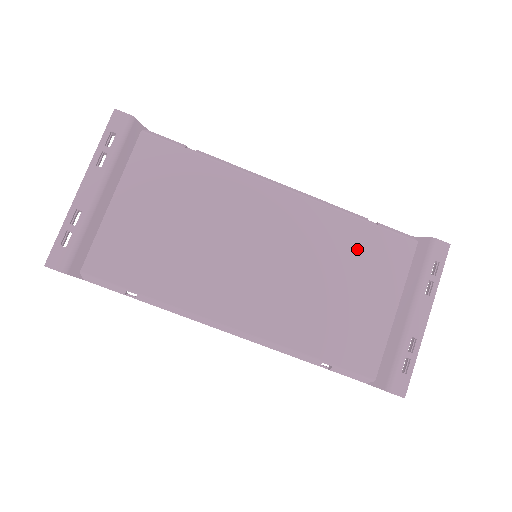
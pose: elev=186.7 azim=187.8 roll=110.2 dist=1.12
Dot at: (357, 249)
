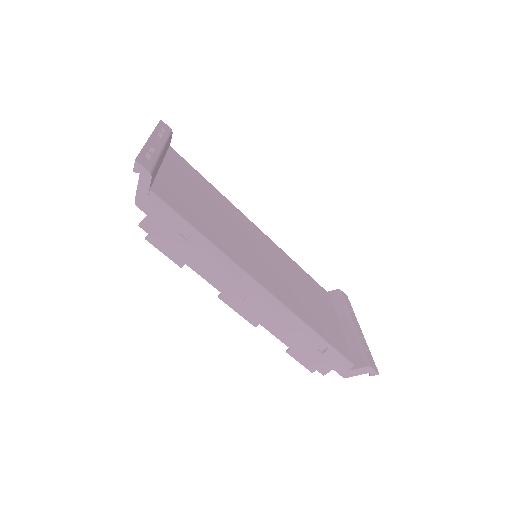
Dot at: (306, 281)
